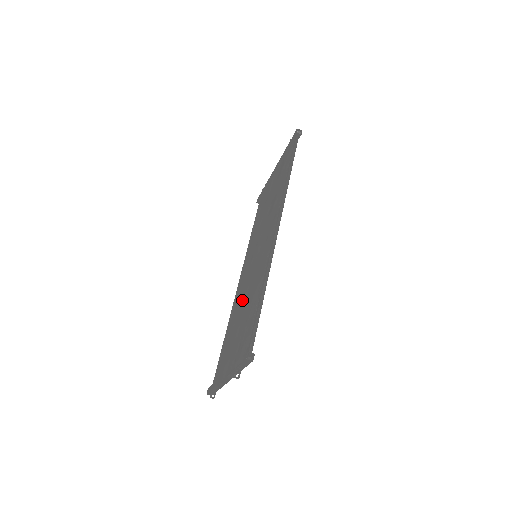
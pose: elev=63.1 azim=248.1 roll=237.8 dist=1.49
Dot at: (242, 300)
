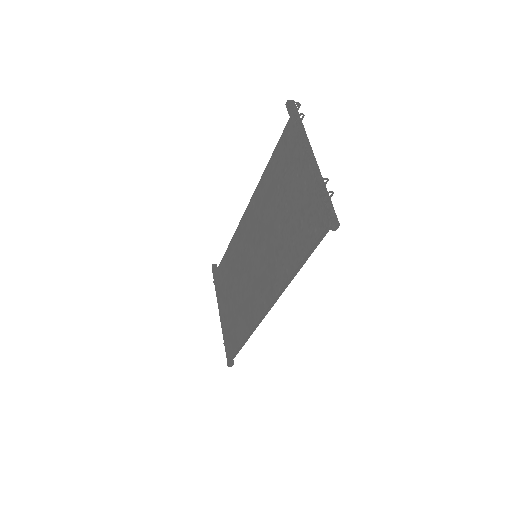
Dot at: (238, 275)
